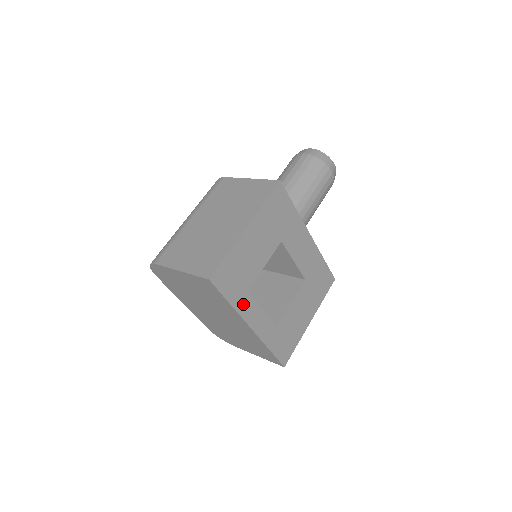
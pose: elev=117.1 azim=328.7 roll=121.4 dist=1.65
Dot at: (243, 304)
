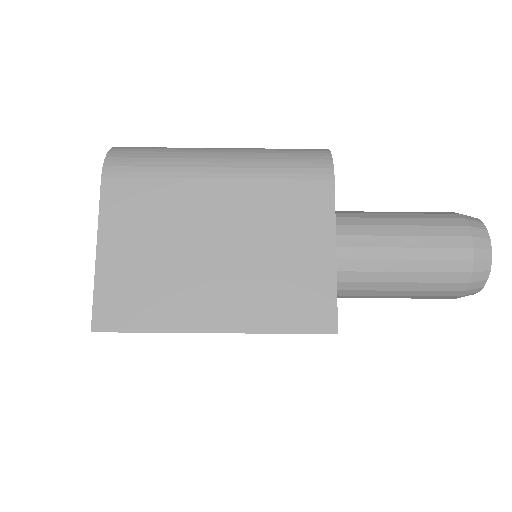
Dot at: occluded
